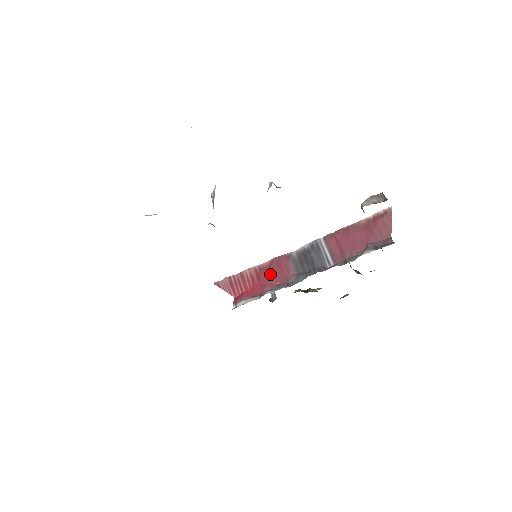
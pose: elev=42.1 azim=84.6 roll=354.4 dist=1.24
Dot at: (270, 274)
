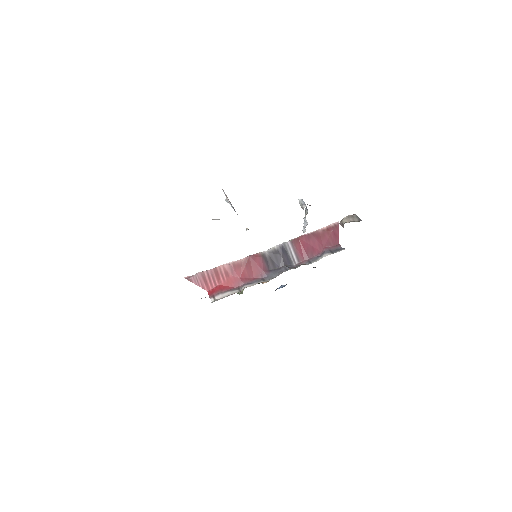
Dot at: (245, 270)
